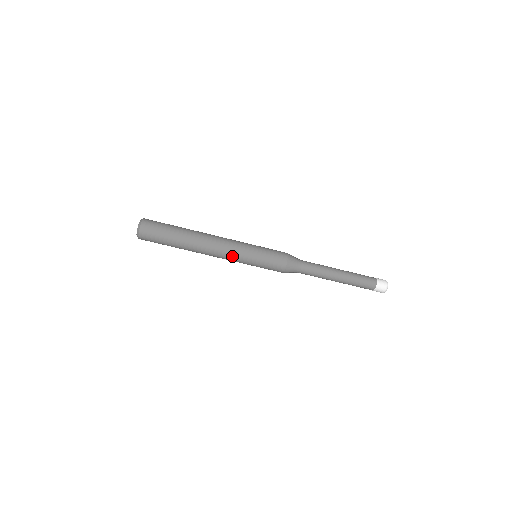
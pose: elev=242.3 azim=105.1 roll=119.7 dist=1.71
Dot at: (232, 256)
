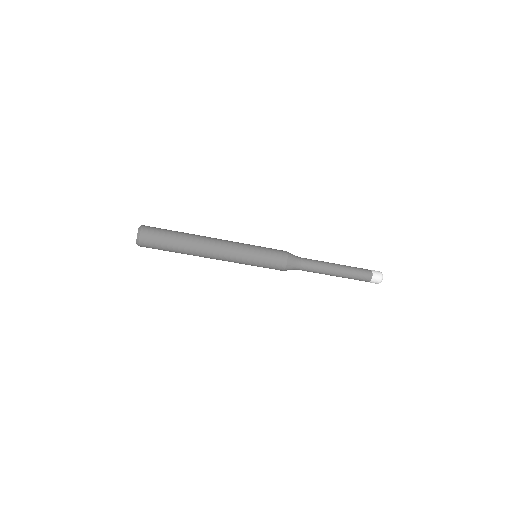
Dot at: occluded
